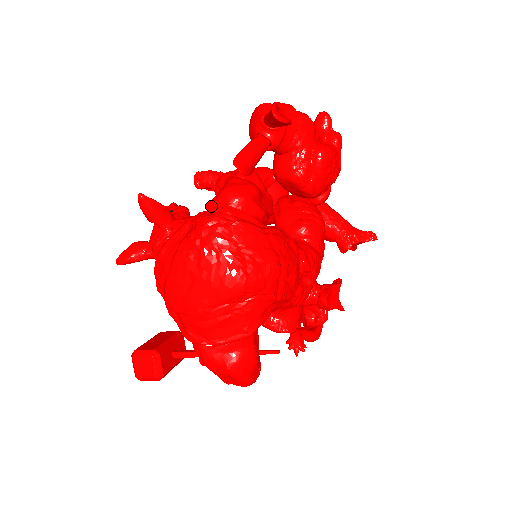
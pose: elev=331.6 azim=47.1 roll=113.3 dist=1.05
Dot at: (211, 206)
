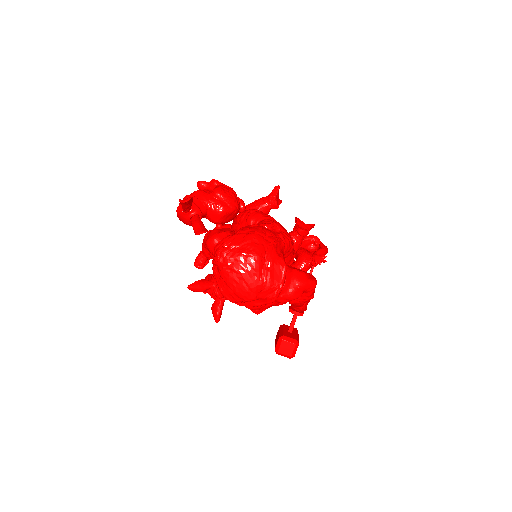
Dot at: occluded
